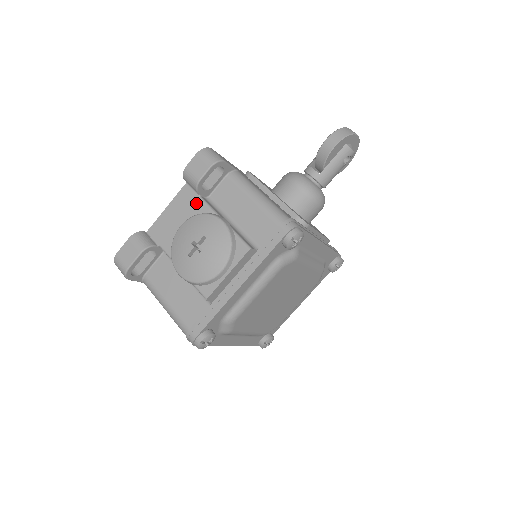
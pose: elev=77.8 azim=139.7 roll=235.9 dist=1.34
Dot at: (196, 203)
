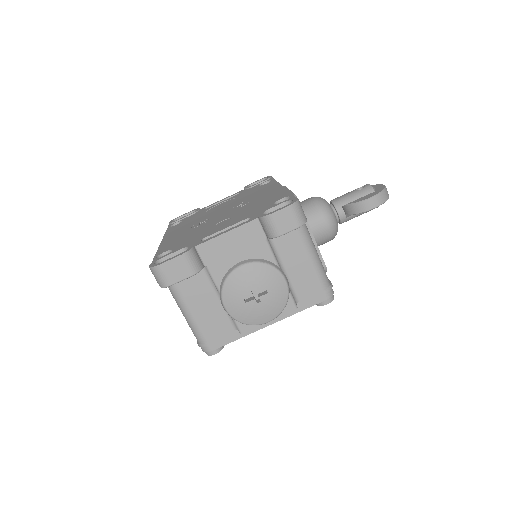
Dot at: (261, 244)
